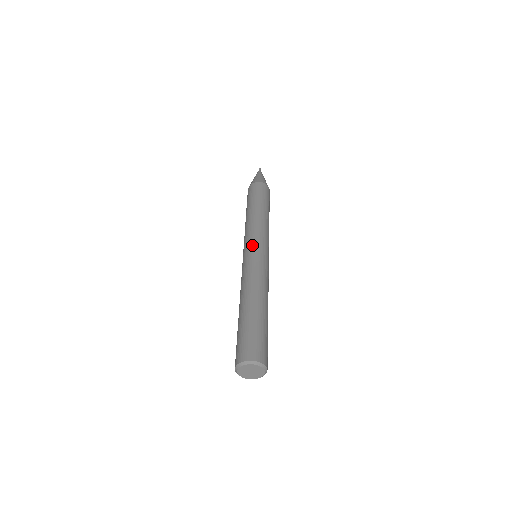
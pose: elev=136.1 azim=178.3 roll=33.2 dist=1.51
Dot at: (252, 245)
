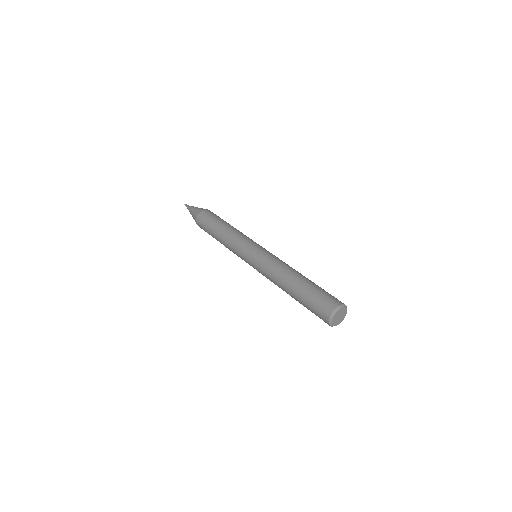
Dot at: (257, 245)
